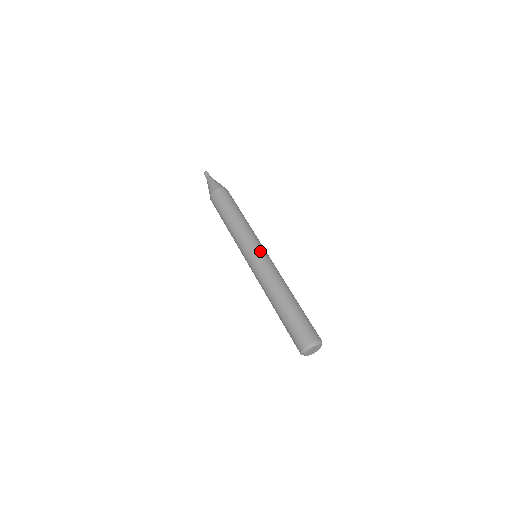
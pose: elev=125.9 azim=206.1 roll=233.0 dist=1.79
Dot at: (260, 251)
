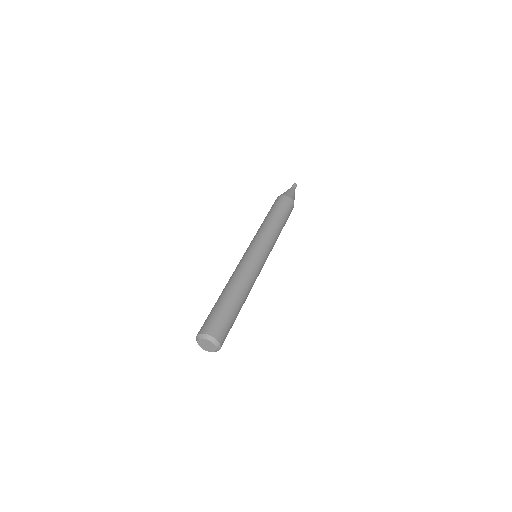
Dot at: (263, 254)
